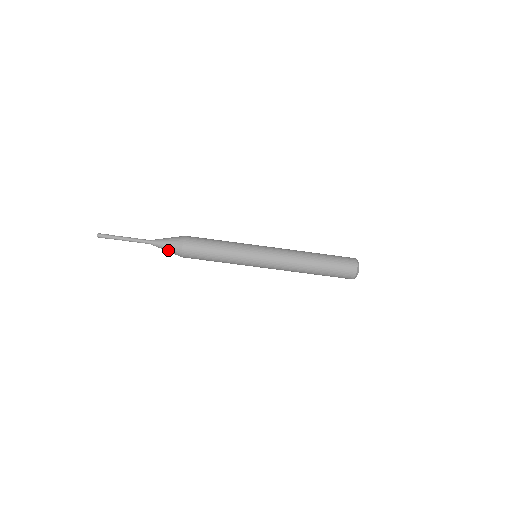
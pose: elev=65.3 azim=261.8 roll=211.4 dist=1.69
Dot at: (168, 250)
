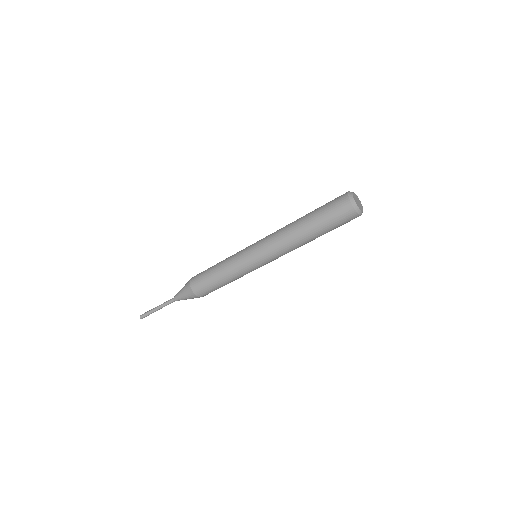
Dot at: (187, 298)
